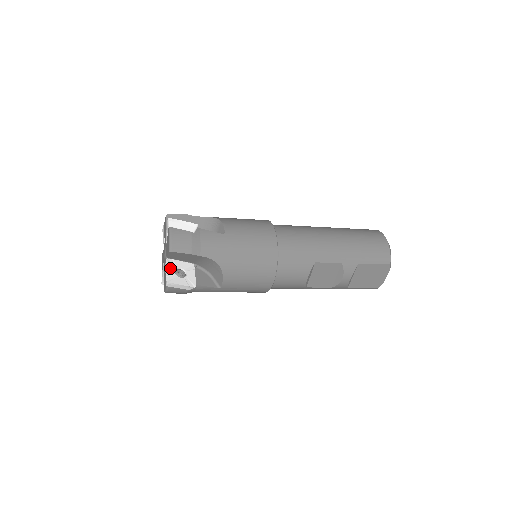
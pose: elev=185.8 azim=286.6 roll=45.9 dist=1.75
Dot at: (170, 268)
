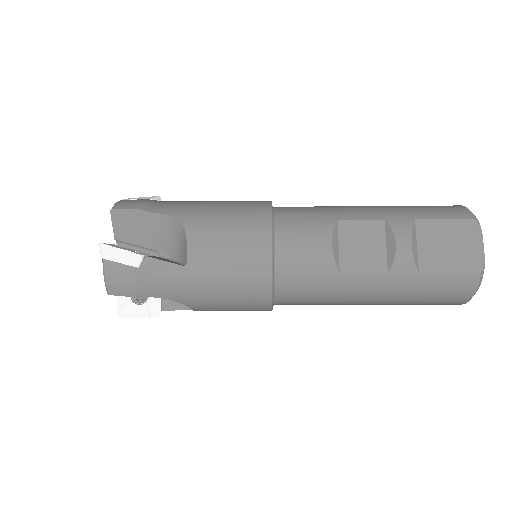
Dot at: (115, 246)
